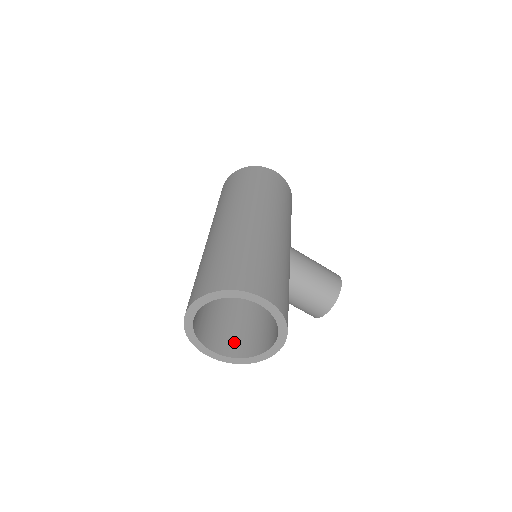
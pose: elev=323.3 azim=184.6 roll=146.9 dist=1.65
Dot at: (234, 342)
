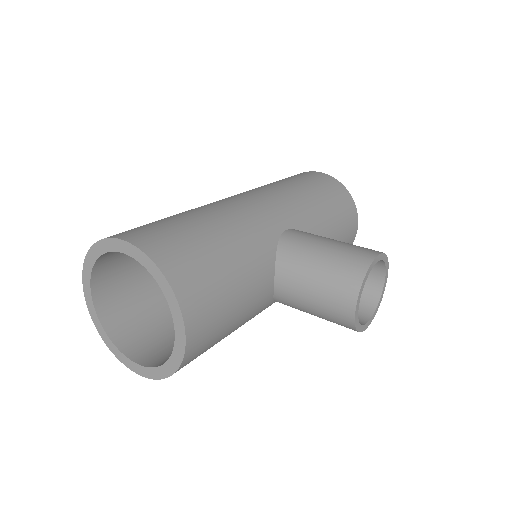
Dot at: occluded
